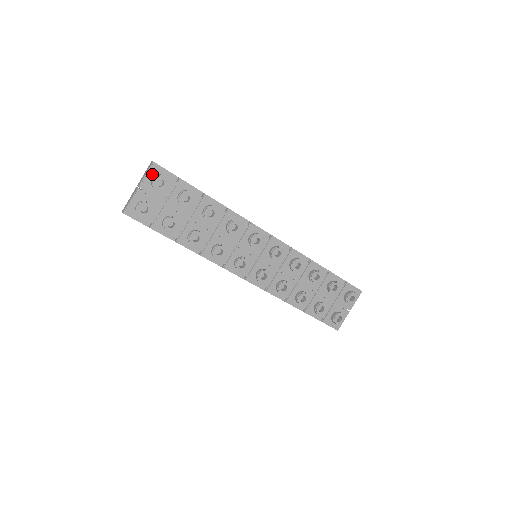
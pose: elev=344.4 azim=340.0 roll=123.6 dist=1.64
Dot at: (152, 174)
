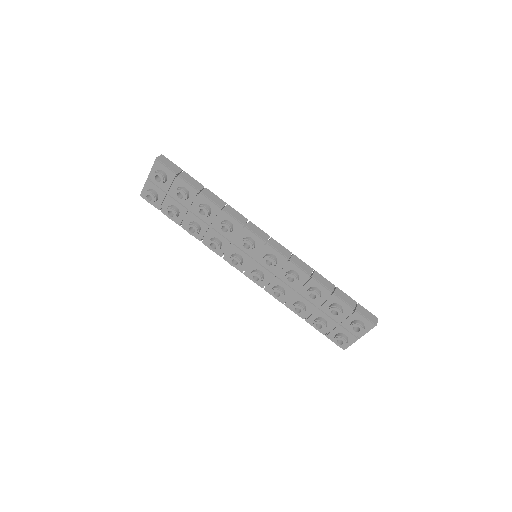
Dot at: (156, 168)
